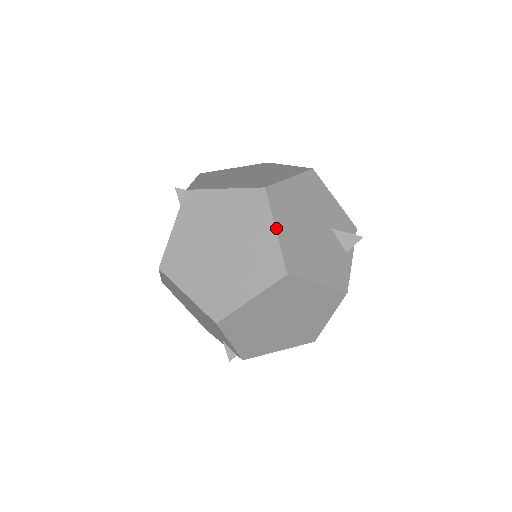
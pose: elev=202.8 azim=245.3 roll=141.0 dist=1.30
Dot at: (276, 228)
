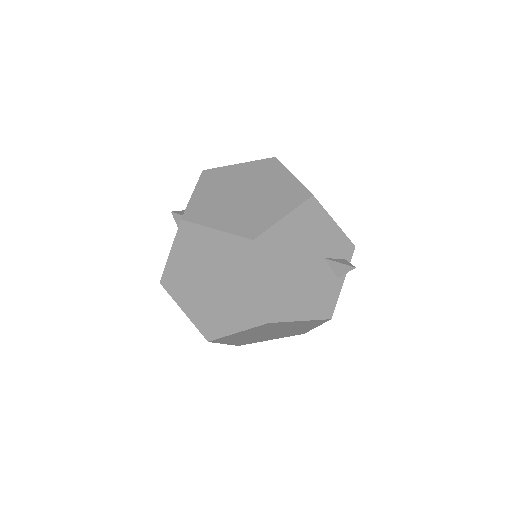
Dot at: (261, 280)
